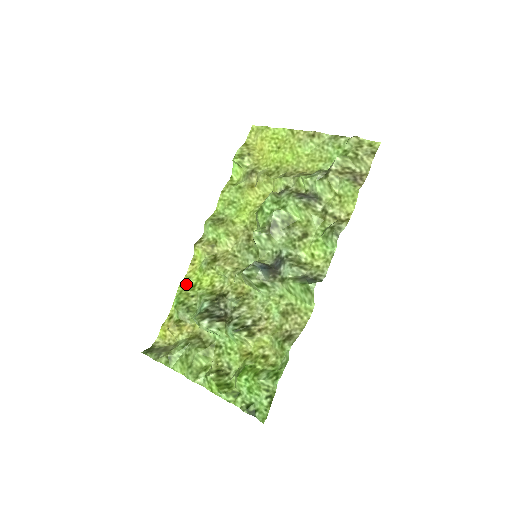
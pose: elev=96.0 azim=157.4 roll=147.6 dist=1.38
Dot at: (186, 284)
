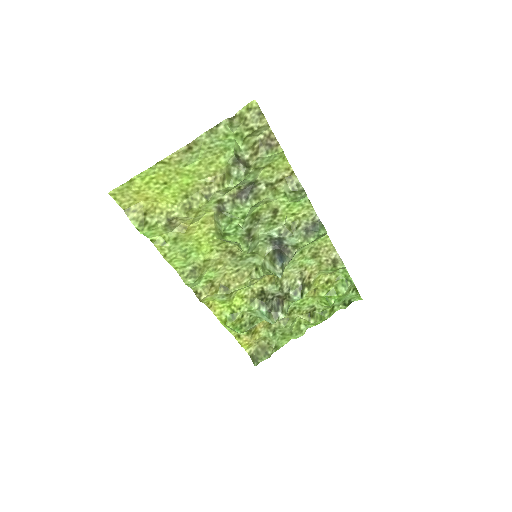
Dot at: (227, 318)
